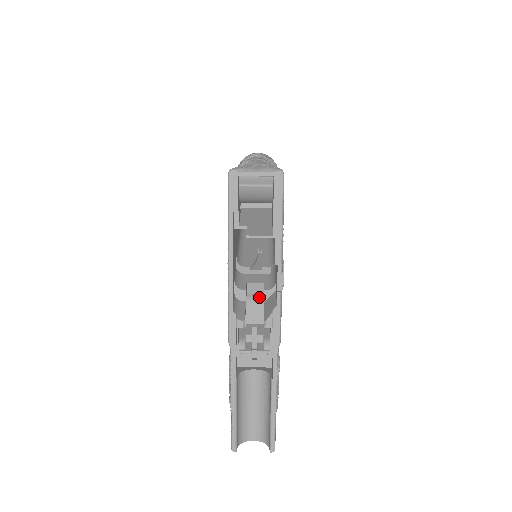
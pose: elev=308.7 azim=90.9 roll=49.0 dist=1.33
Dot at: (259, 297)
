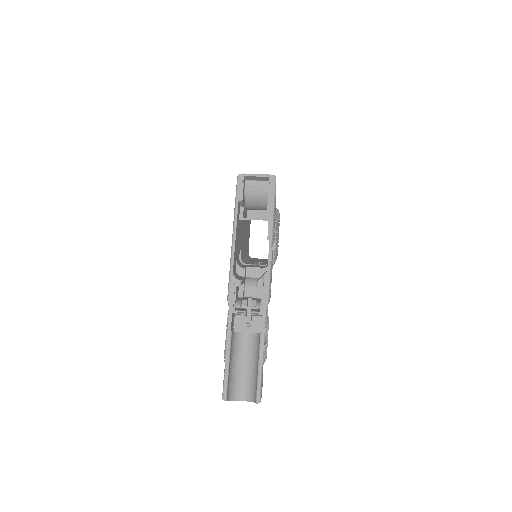
Dot at: (257, 289)
